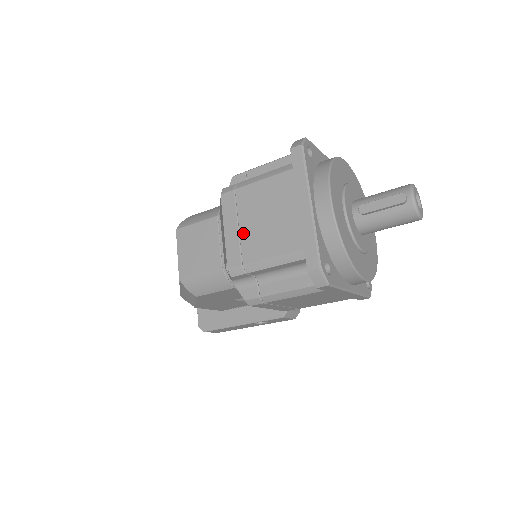
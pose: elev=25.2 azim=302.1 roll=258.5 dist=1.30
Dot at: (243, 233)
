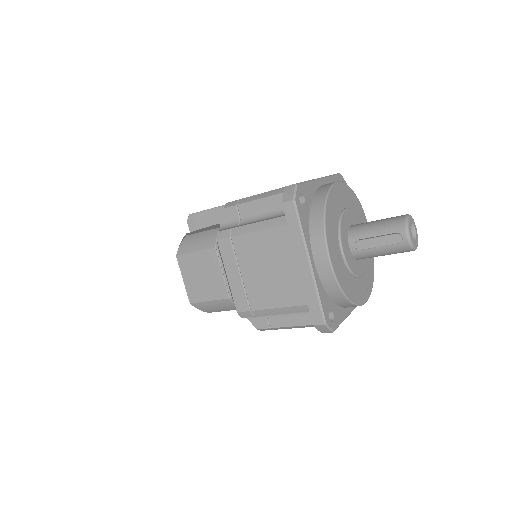
Dot at: (246, 282)
